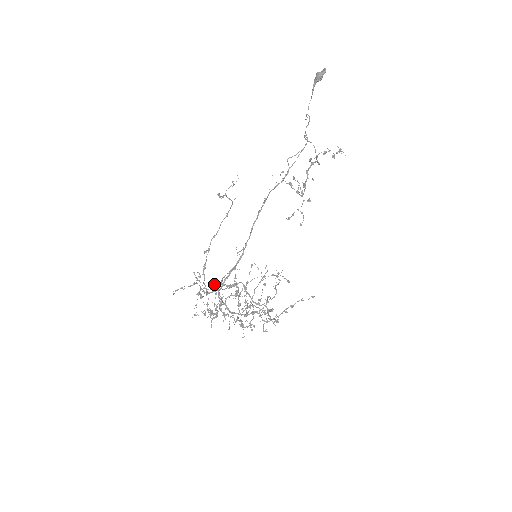
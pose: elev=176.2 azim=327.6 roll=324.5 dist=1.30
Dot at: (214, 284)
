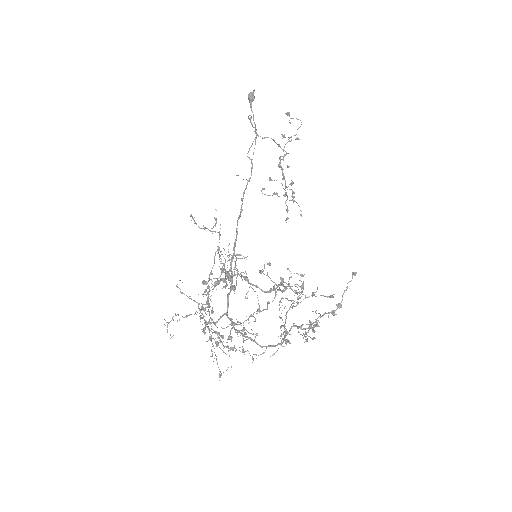
Dot at: occluded
